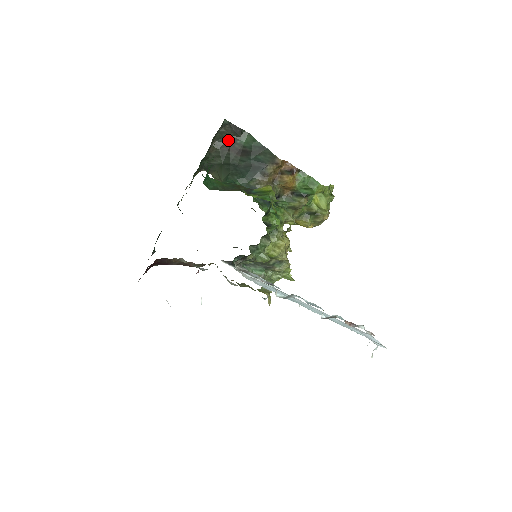
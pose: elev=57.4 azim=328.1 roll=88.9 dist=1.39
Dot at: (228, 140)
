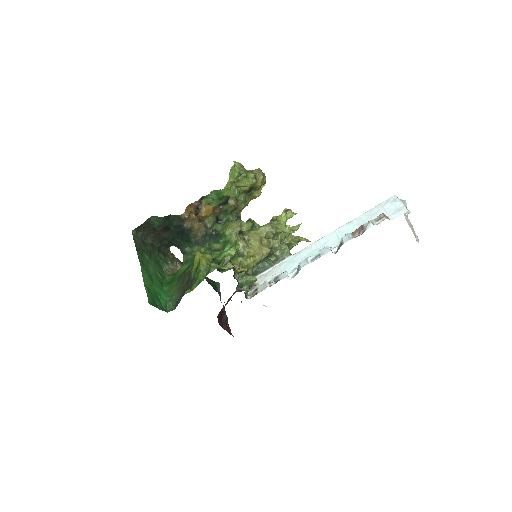
Dot at: (151, 231)
